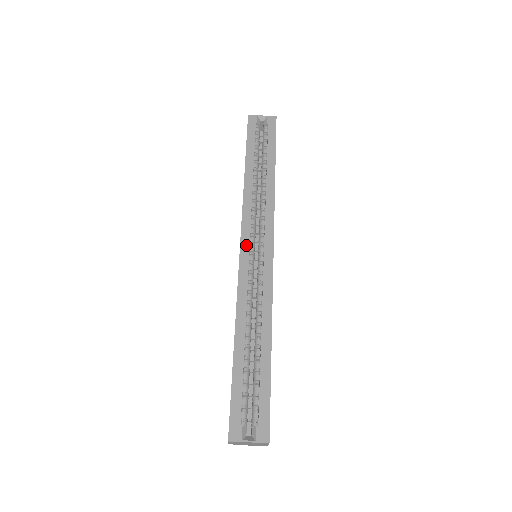
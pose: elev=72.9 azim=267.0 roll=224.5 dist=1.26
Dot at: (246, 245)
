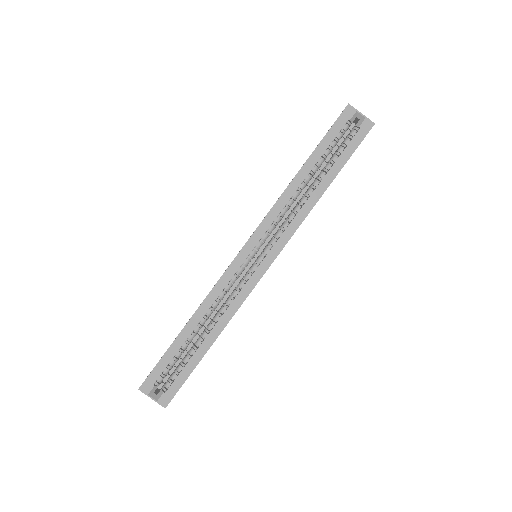
Dot at: (250, 248)
